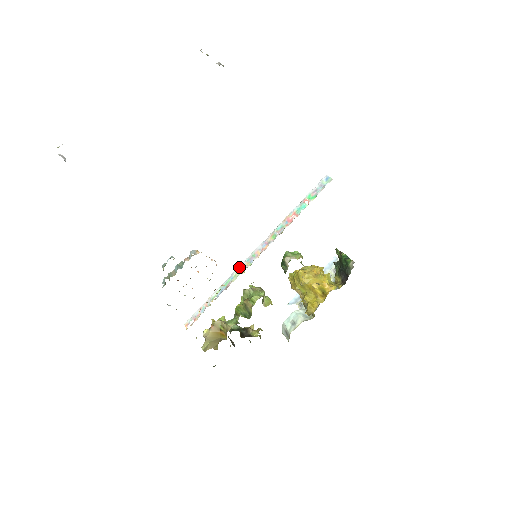
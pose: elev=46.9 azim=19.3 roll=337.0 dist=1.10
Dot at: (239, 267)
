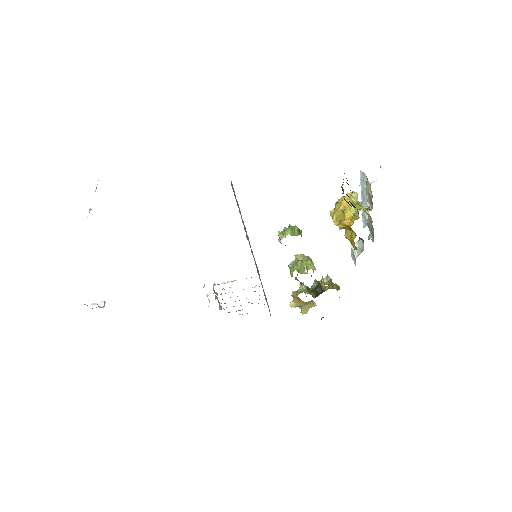
Dot at: occluded
